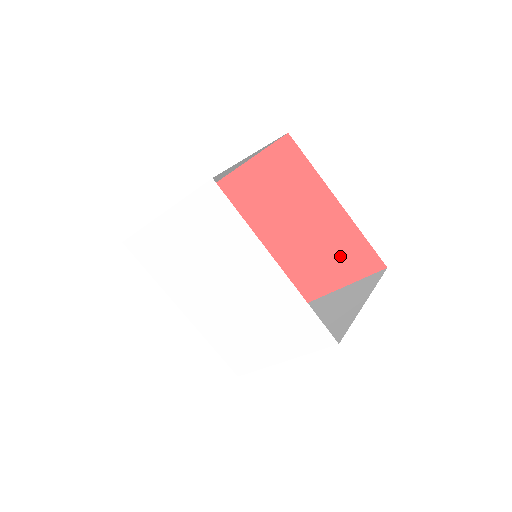
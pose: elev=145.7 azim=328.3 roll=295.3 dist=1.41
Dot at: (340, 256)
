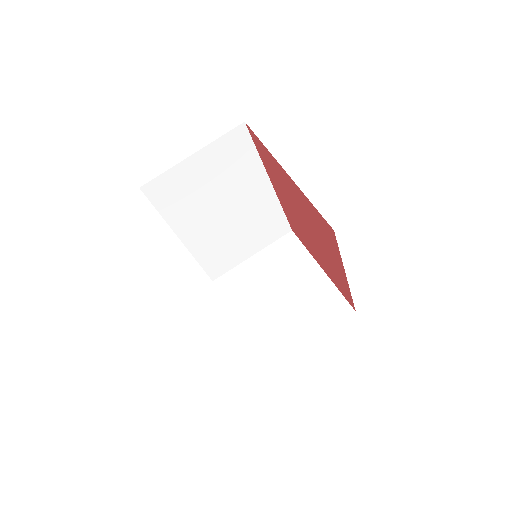
Dot at: (333, 274)
